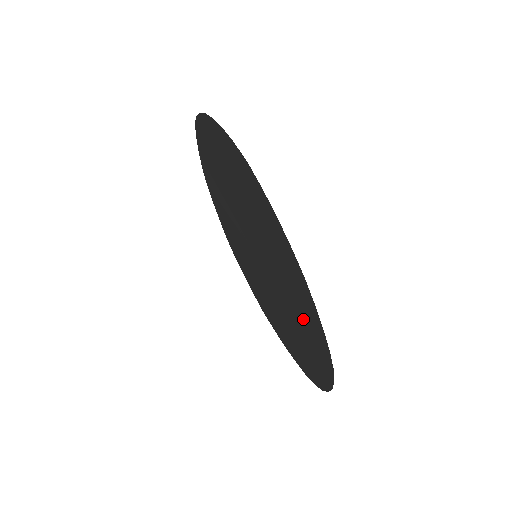
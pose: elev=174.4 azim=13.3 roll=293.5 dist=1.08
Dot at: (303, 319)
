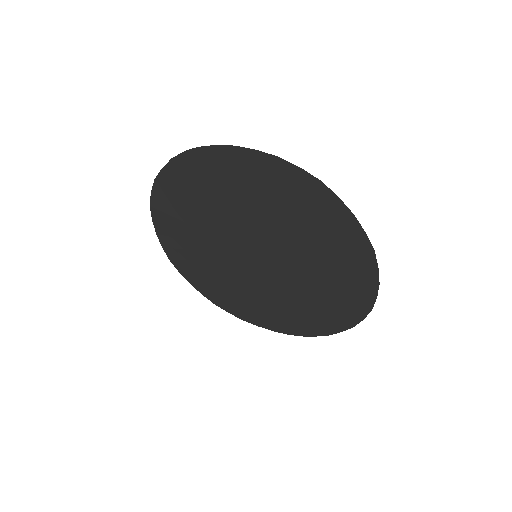
Dot at: (338, 285)
